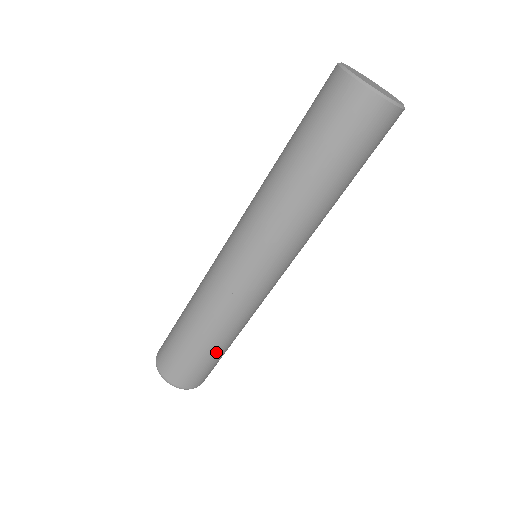
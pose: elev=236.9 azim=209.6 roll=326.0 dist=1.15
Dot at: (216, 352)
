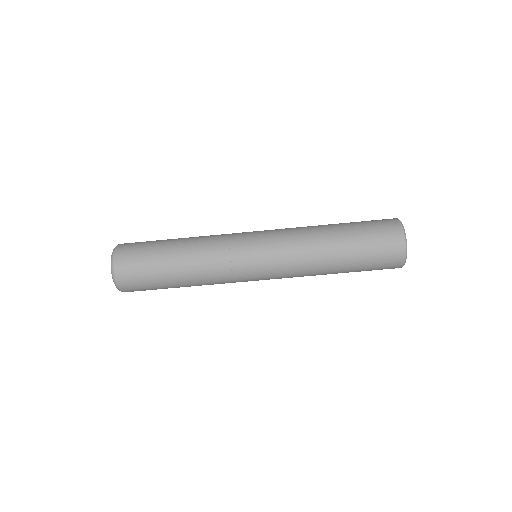
Dot at: (166, 264)
